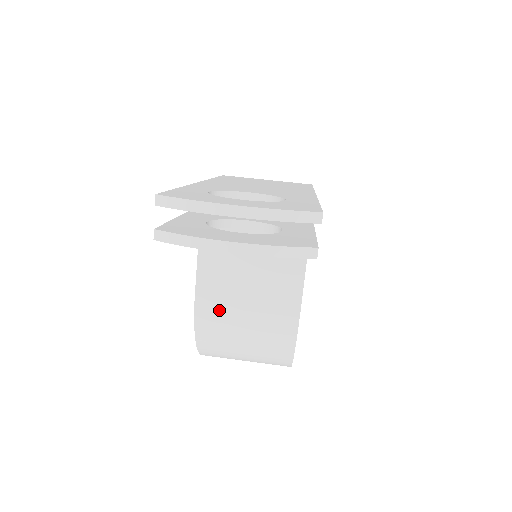
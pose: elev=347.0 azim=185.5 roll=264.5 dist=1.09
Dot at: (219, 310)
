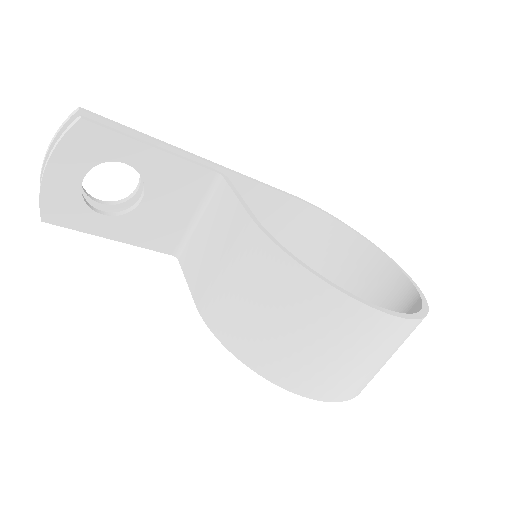
Dot at: (213, 295)
